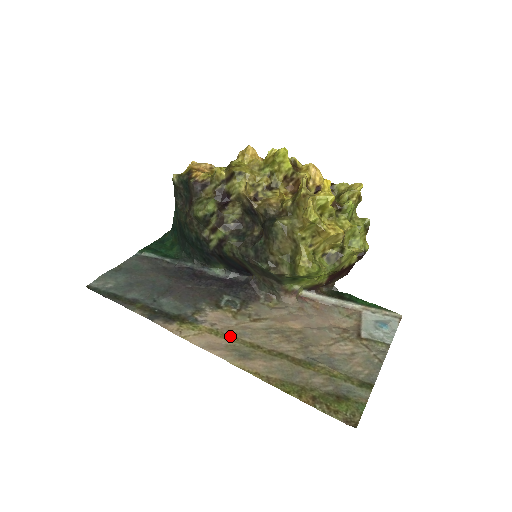
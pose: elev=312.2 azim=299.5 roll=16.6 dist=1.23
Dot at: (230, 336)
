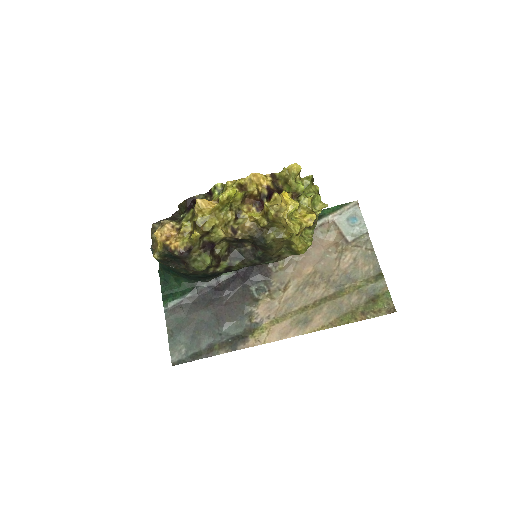
Dot at: (285, 316)
